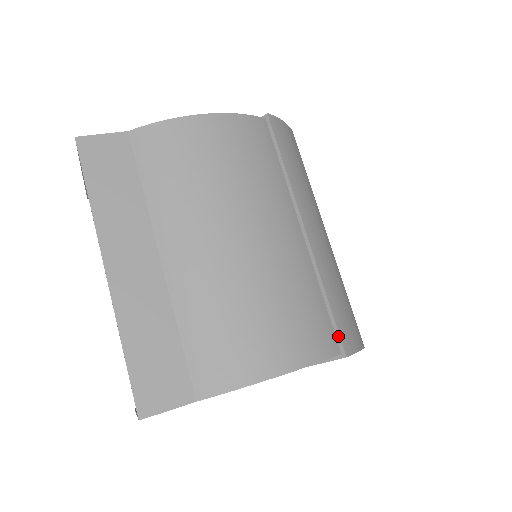
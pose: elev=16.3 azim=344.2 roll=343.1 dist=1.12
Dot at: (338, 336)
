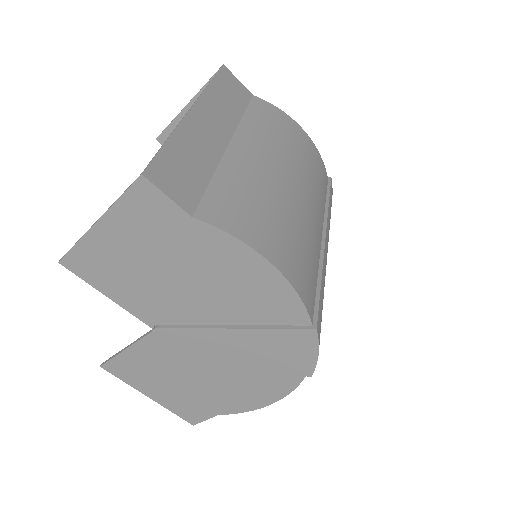
Dot at: (317, 311)
